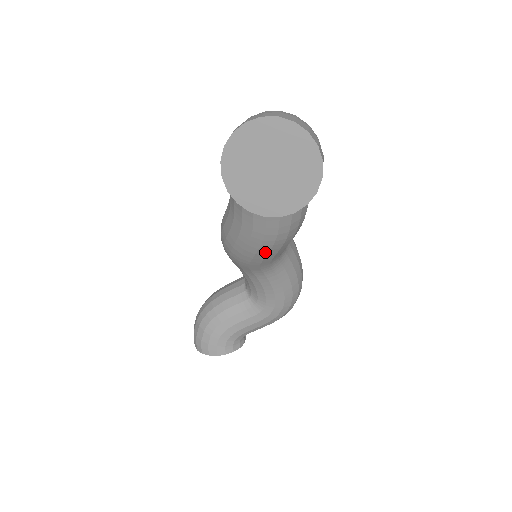
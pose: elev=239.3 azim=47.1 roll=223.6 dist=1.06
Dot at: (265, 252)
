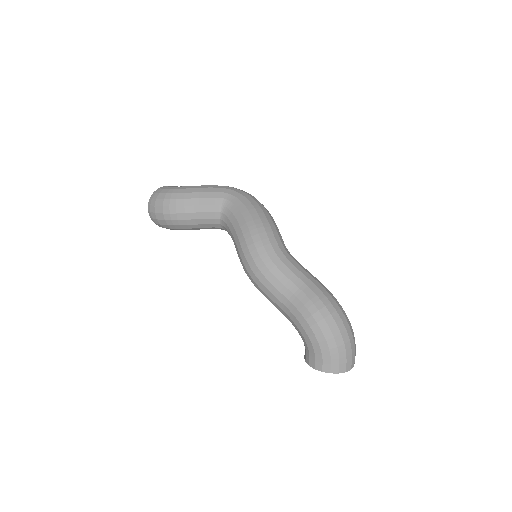
Dot at: occluded
